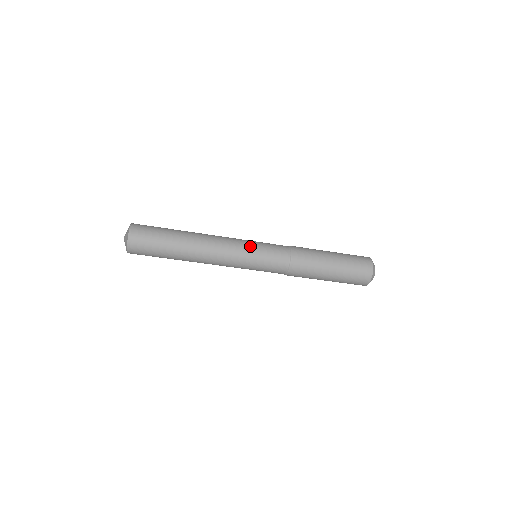
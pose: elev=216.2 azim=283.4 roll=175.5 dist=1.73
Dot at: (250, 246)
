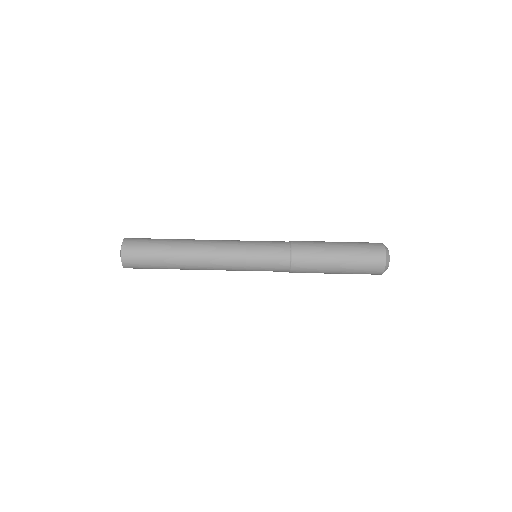
Dot at: occluded
